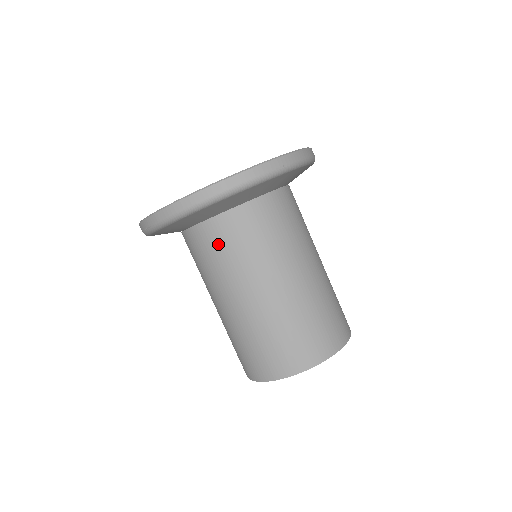
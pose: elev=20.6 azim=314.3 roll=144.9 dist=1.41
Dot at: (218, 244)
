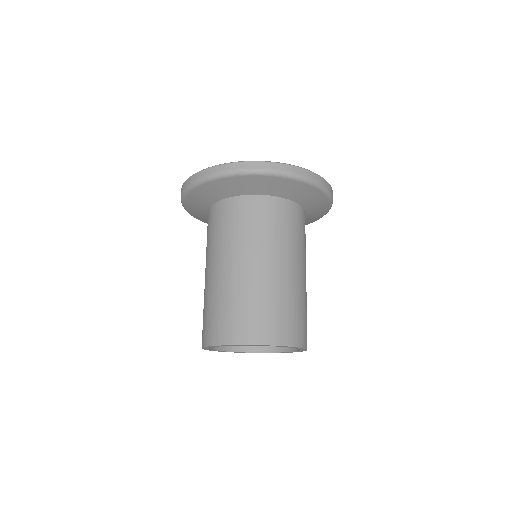
Dot at: (240, 216)
